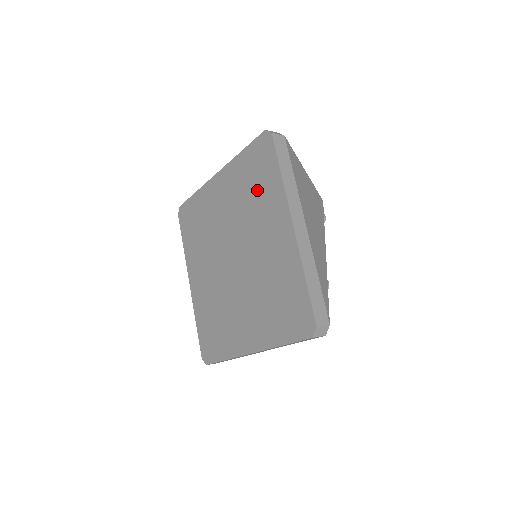
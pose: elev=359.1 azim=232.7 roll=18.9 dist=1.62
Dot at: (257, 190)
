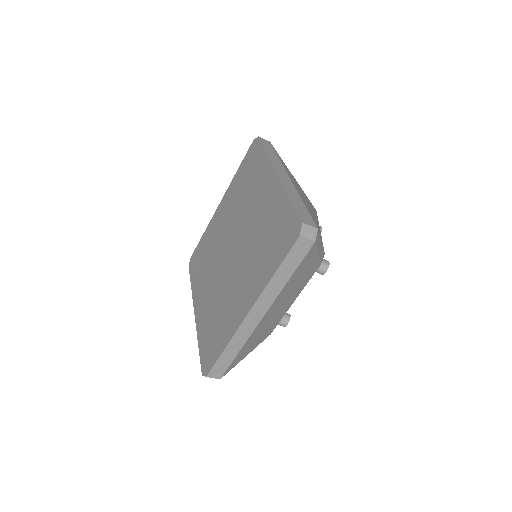
Dot at: (249, 180)
